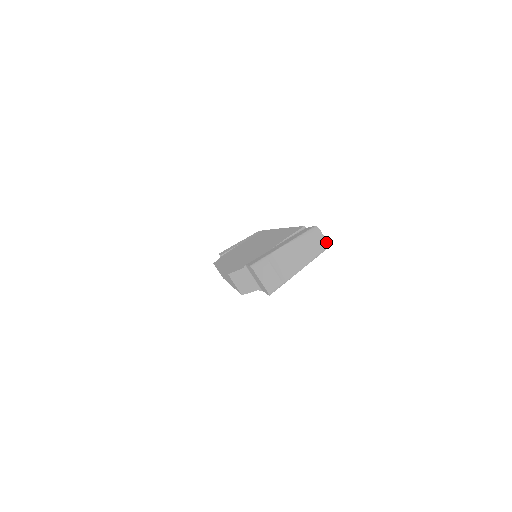
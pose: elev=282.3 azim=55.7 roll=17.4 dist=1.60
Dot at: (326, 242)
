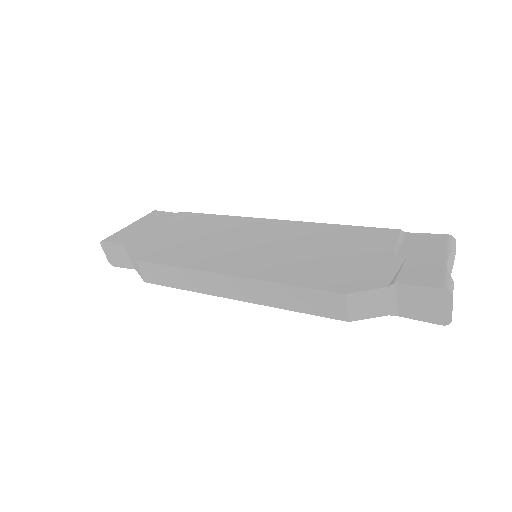
Dot at: (455, 254)
